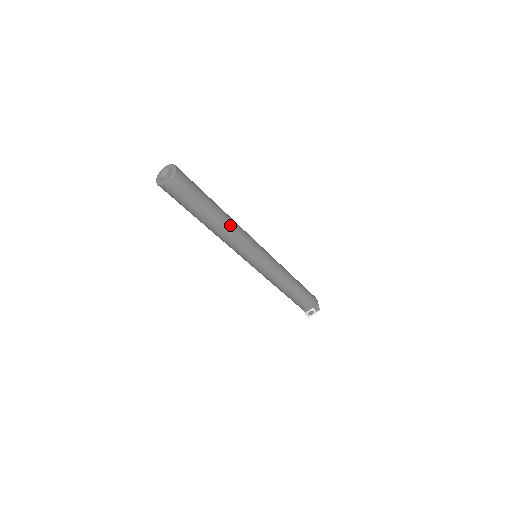
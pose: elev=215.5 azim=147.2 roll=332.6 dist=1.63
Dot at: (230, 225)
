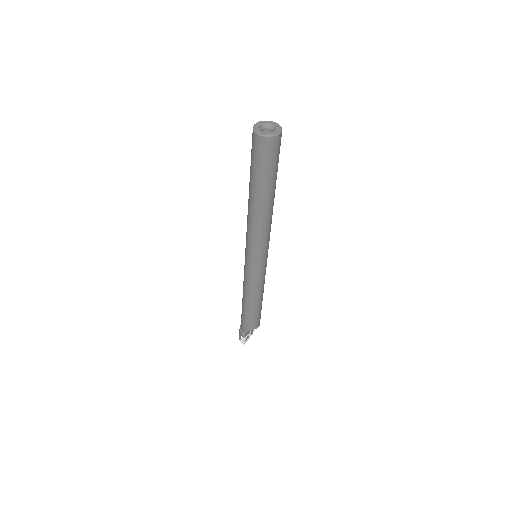
Dot at: occluded
